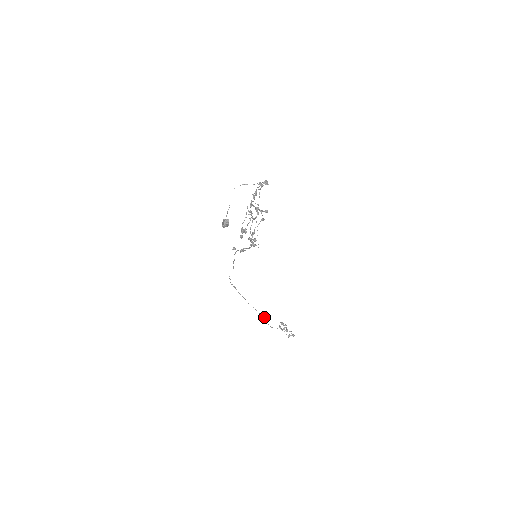
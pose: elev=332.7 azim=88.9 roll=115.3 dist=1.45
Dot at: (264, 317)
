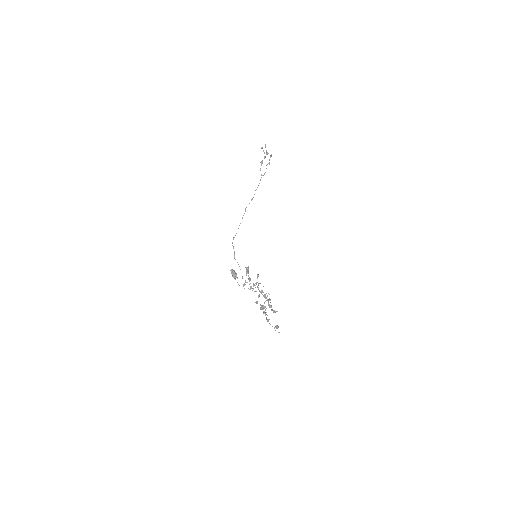
Dot at: occluded
